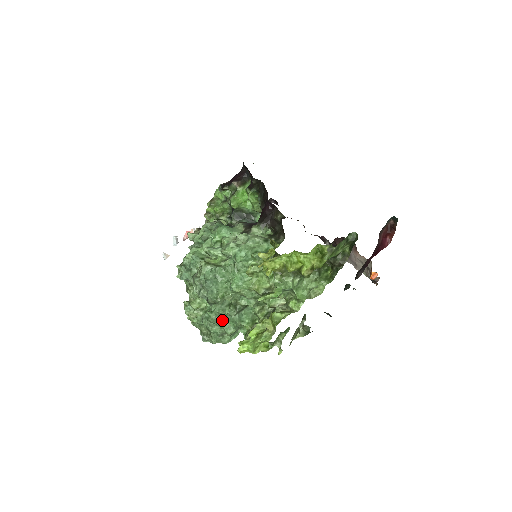
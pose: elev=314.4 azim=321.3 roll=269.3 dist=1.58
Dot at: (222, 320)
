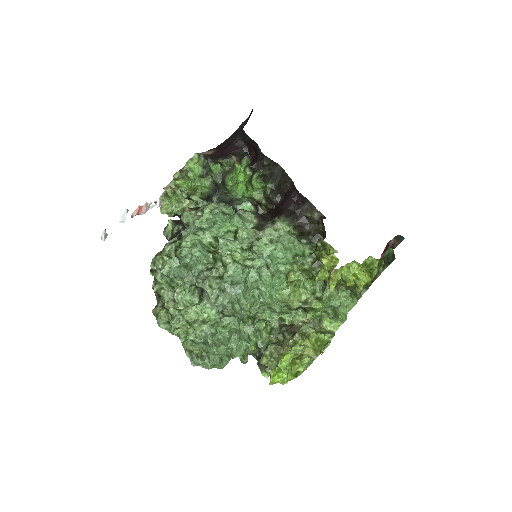
Dot at: (233, 338)
